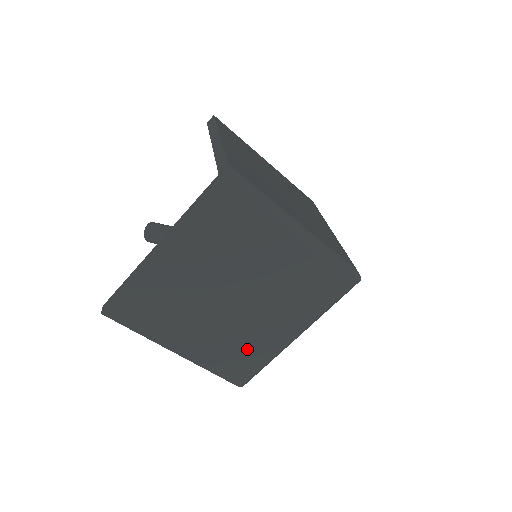
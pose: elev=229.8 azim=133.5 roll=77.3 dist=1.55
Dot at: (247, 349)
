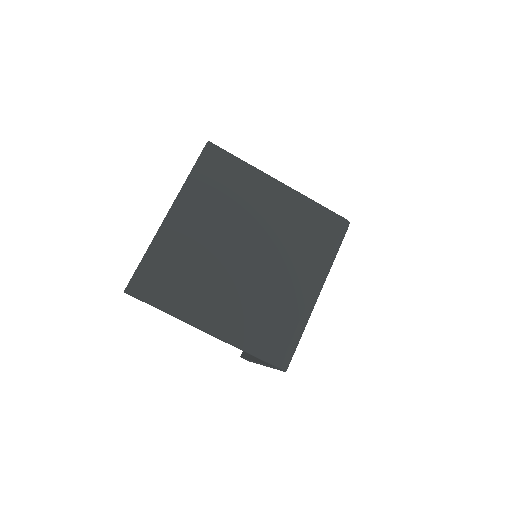
Dot at: (274, 314)
